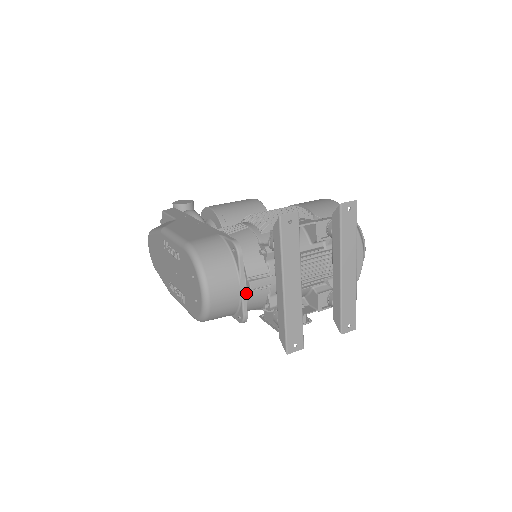
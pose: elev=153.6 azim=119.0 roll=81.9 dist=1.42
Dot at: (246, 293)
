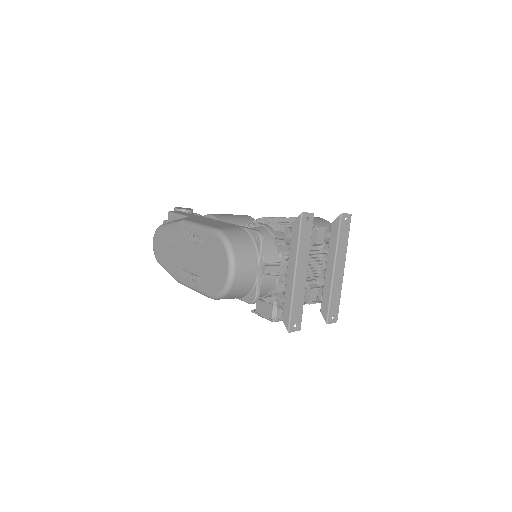
Dot at: occluded
